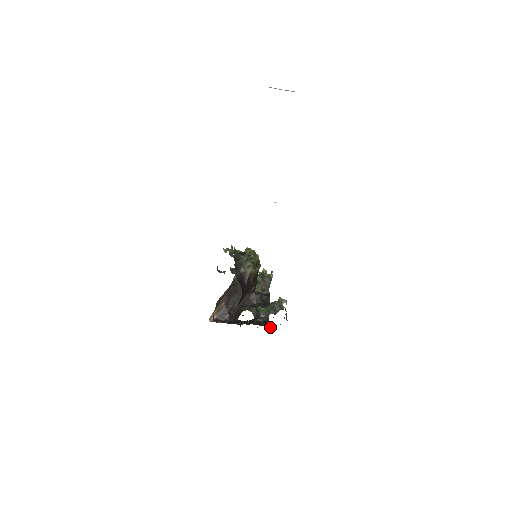
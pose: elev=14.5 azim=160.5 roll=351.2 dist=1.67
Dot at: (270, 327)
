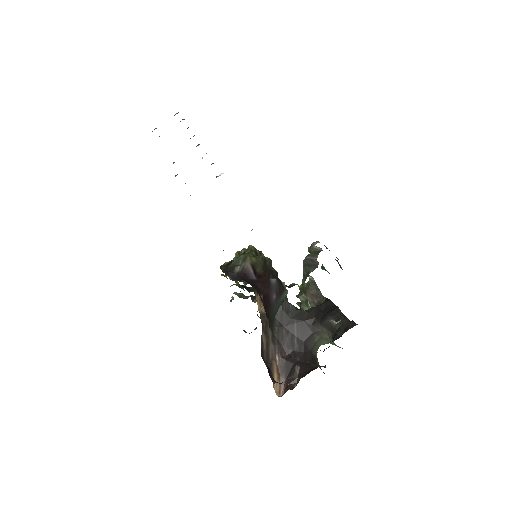
Dot at: (356, 324)
